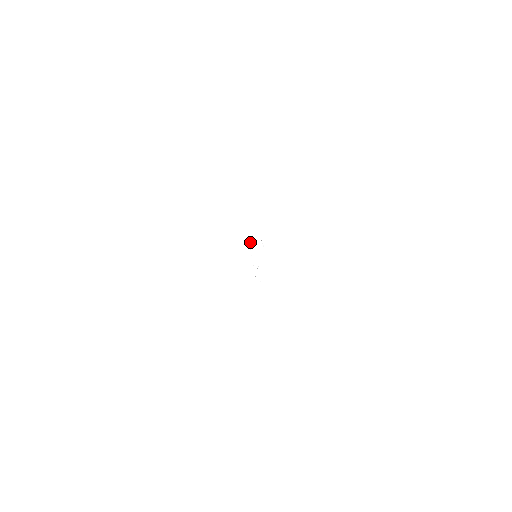
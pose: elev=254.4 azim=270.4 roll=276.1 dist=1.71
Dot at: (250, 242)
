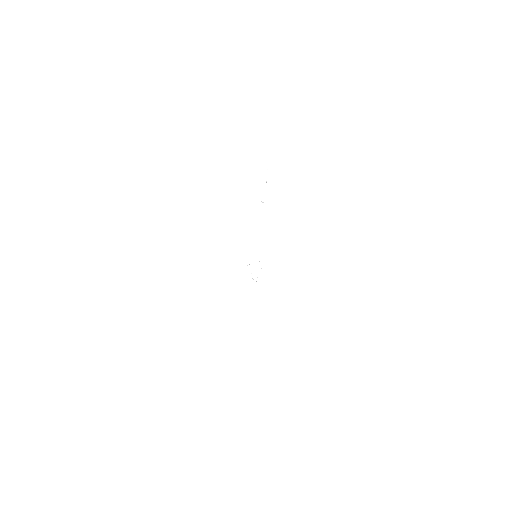
Dot at: occluded
